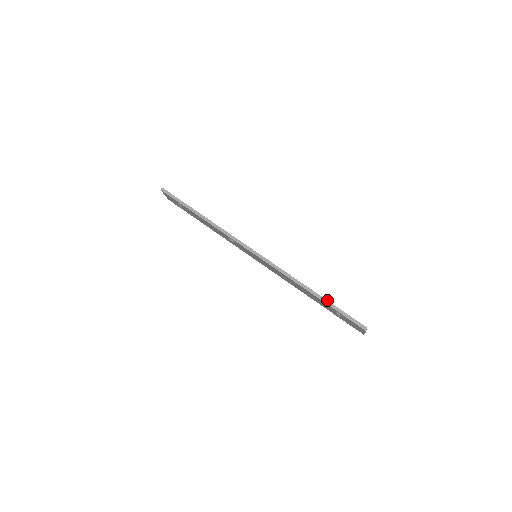
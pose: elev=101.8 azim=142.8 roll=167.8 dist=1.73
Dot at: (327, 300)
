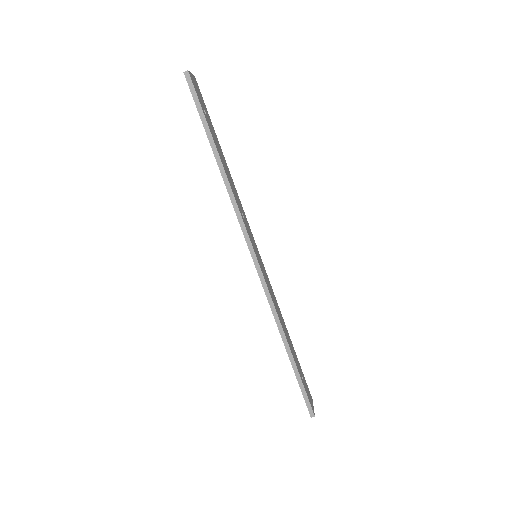
Dot at: (297, 367)
